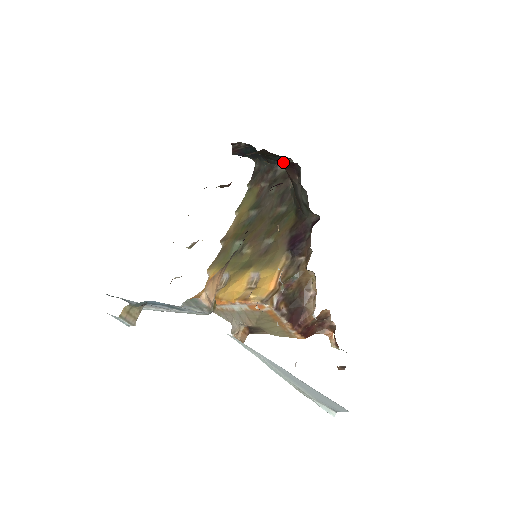
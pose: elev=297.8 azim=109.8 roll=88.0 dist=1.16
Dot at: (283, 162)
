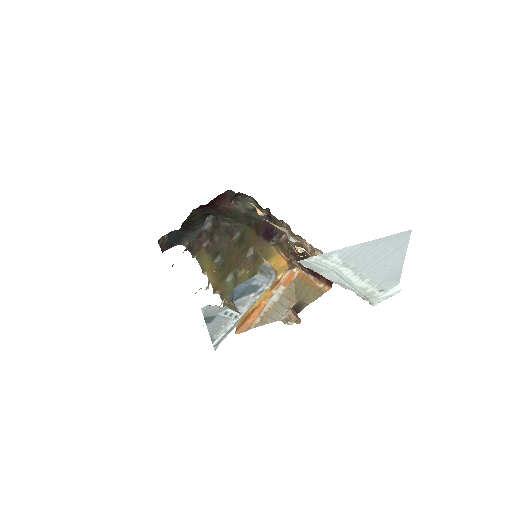
Dot at: (216, 200)
